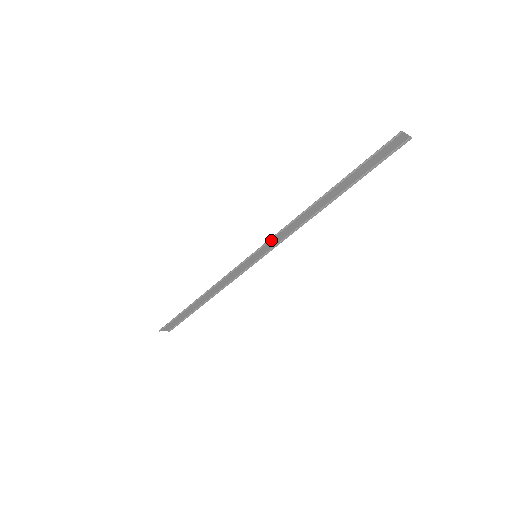
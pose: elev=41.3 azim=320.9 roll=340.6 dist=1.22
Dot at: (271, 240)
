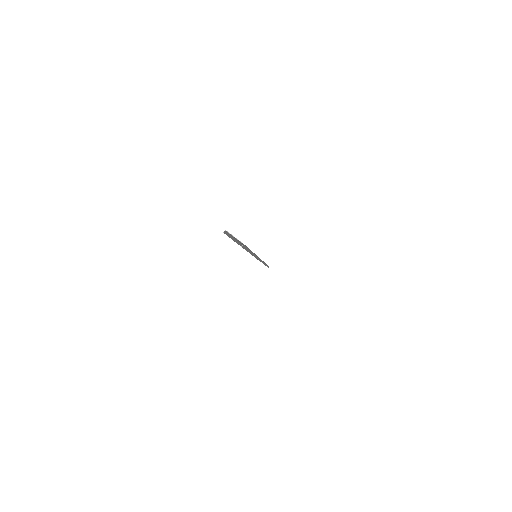
Dot at: occluded
